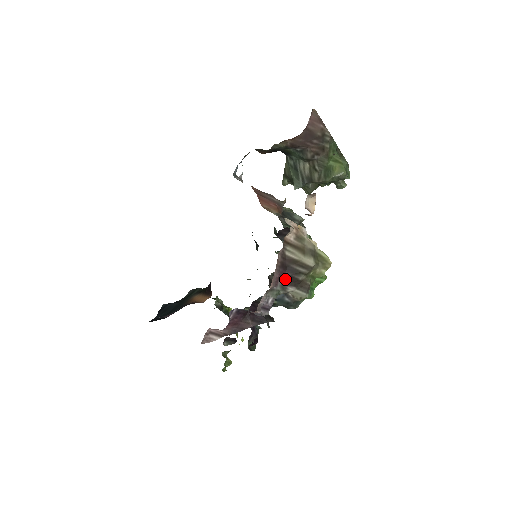
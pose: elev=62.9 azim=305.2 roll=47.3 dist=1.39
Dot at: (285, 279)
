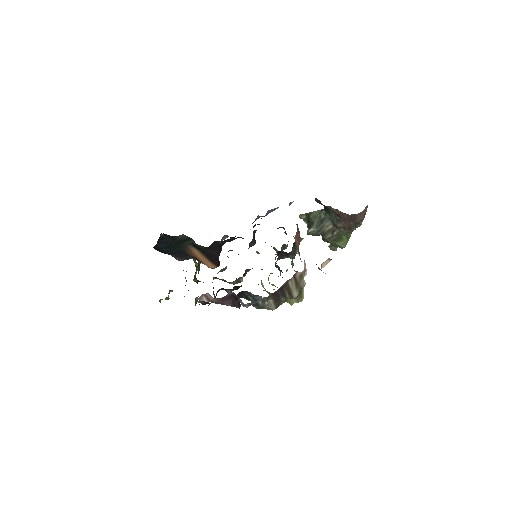
Dot at: (274, 294)
